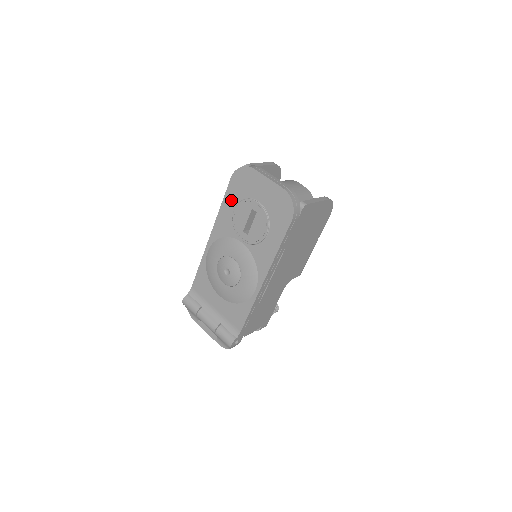
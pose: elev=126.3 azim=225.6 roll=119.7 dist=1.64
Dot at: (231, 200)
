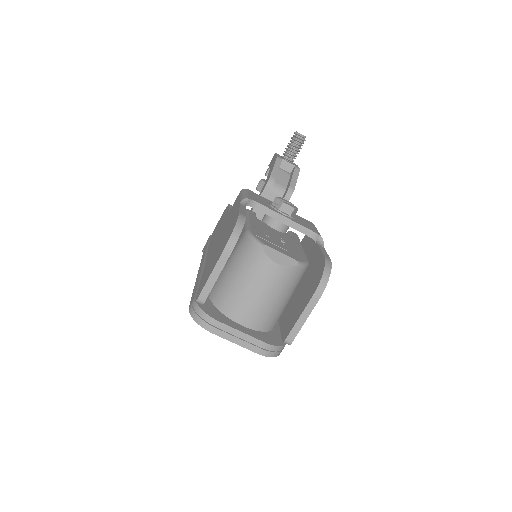
Dot at: occluded
